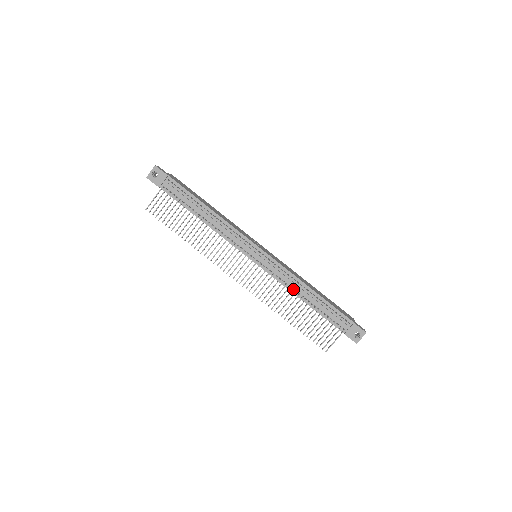
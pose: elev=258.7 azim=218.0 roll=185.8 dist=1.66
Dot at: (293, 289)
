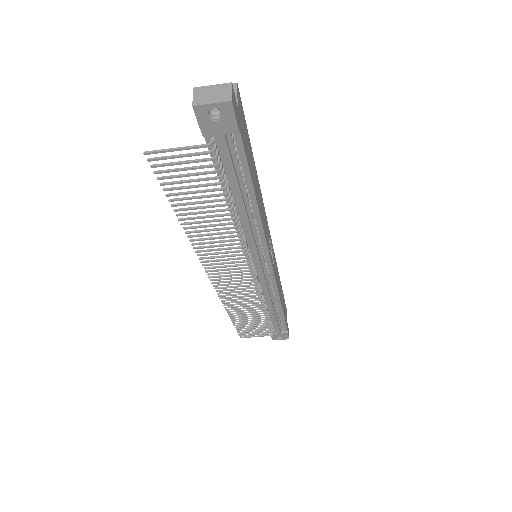
Dot at: occluded
